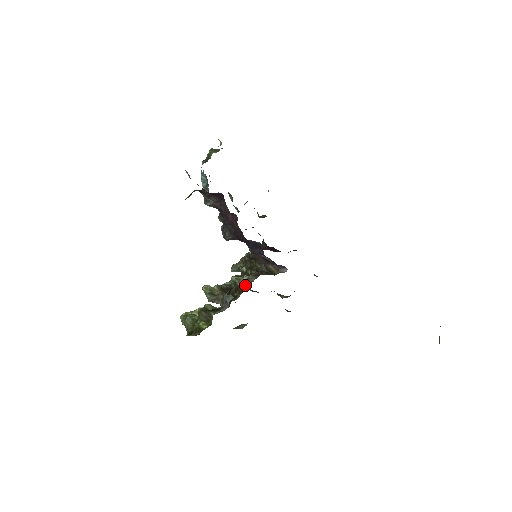
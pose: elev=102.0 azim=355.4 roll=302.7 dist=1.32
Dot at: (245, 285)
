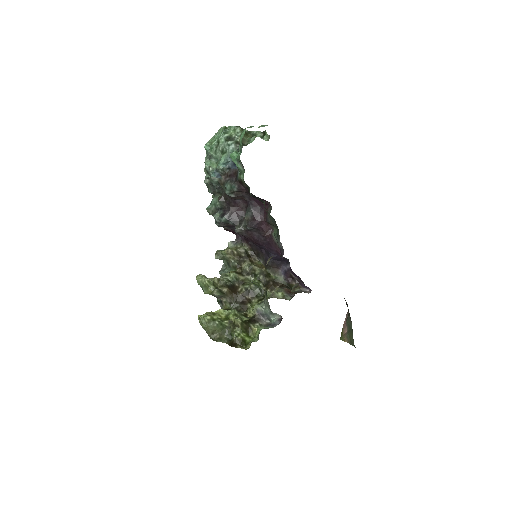
Dot at: (262, 292)
